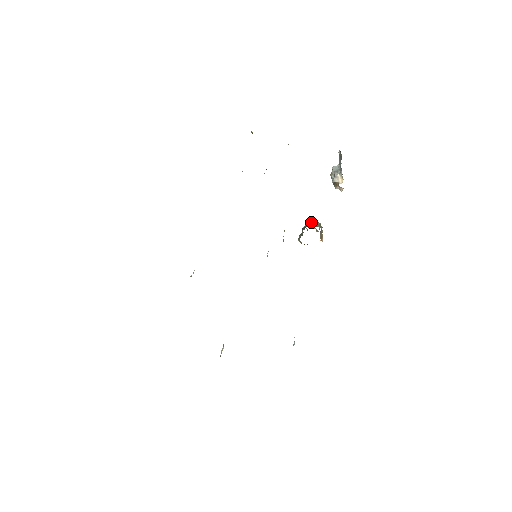
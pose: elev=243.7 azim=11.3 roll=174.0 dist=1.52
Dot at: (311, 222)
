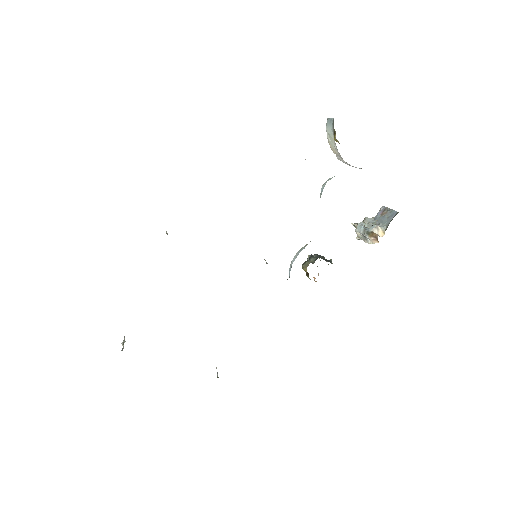
Dot at: occluded
